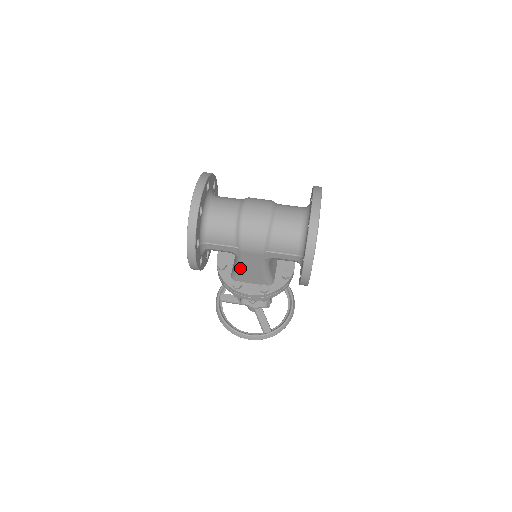
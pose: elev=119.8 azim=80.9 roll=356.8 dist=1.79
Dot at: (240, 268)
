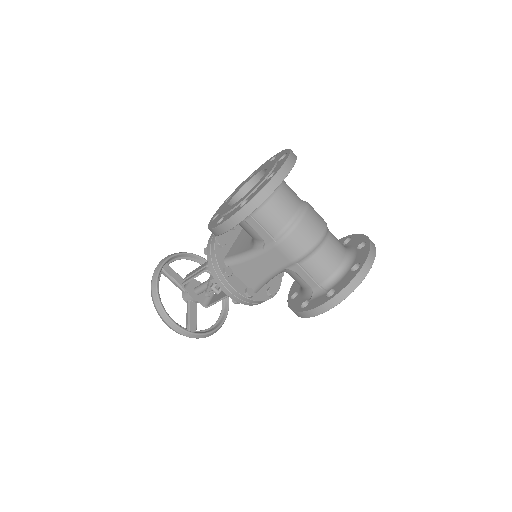
Dot at: (250, 259)
